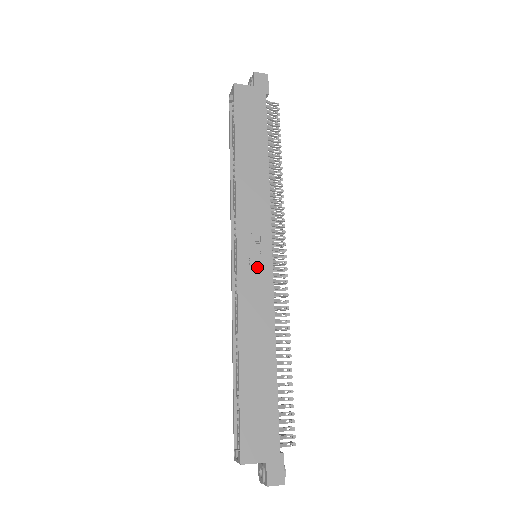
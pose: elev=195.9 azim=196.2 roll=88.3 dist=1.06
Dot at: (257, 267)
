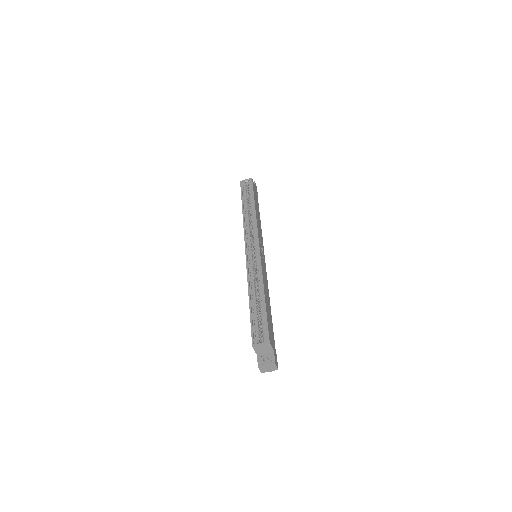
Dot at: (263, 259)
